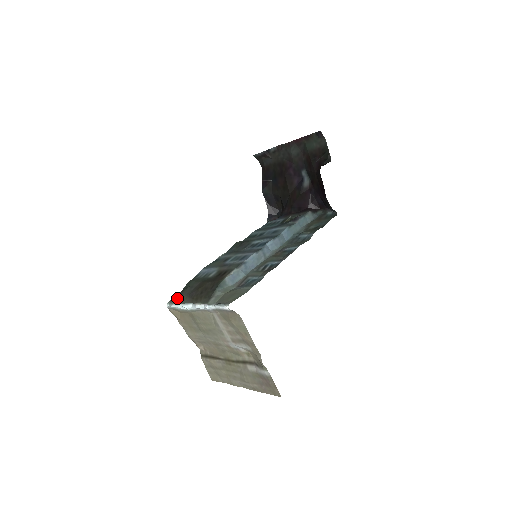
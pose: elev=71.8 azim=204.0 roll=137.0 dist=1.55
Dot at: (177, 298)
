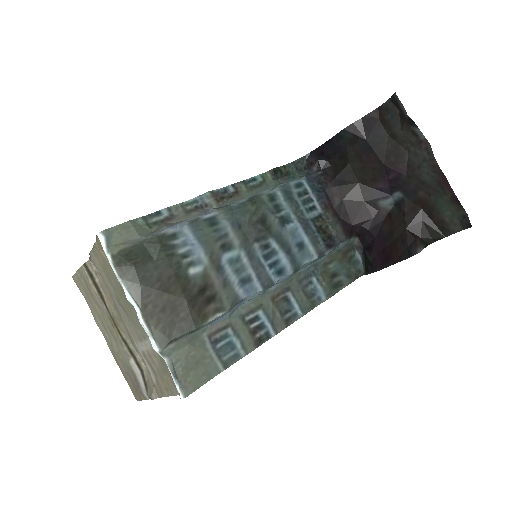
Dot at: (125, 266)
